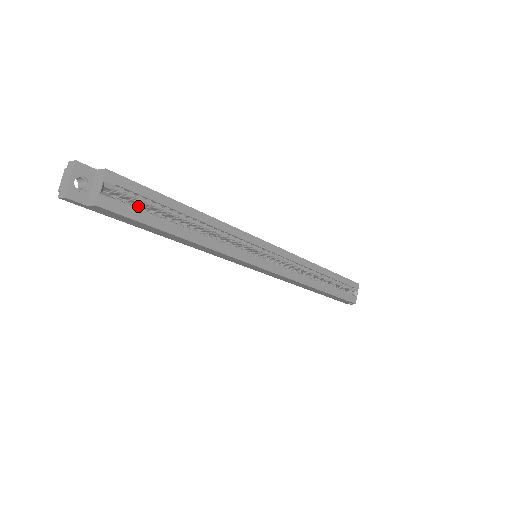
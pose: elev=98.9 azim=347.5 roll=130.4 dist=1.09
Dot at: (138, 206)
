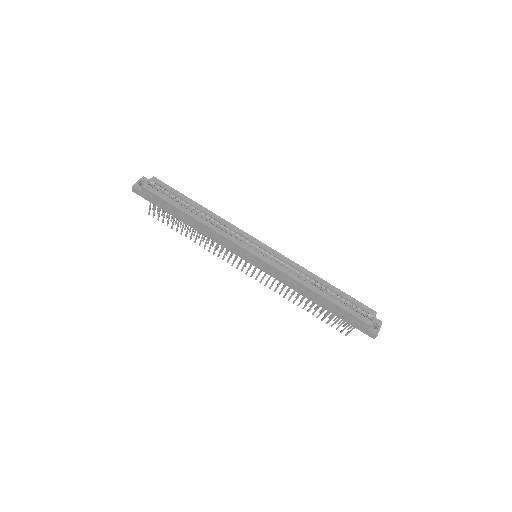
Dot at: (166, 195)
